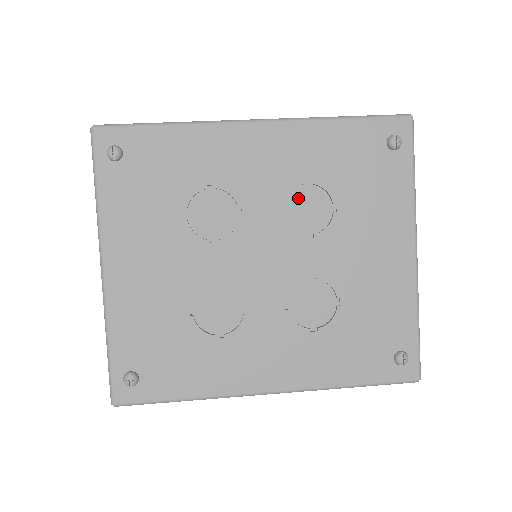
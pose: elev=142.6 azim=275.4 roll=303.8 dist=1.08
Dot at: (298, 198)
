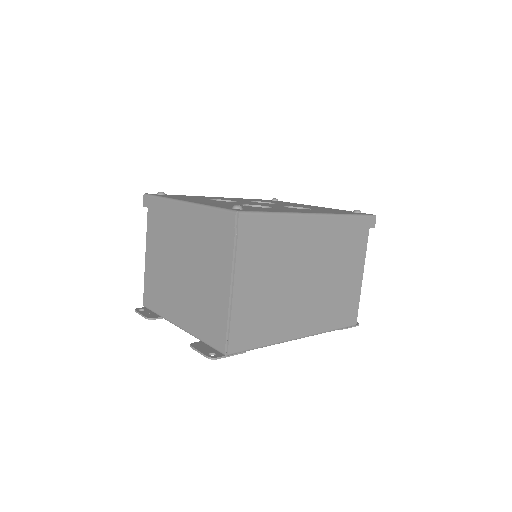
Dot at: occluded
